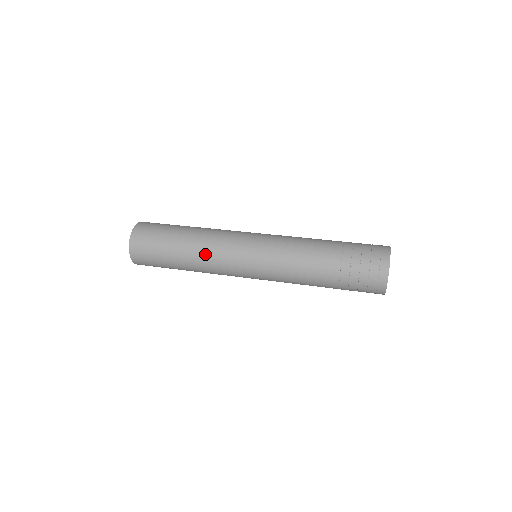
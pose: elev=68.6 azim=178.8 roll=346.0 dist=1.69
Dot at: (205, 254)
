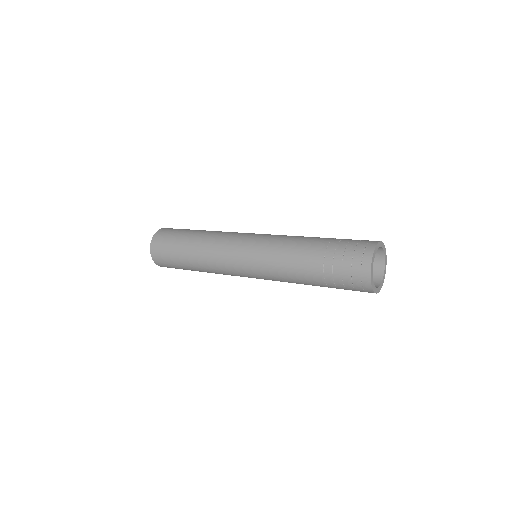
Dot at: (213, 236)
